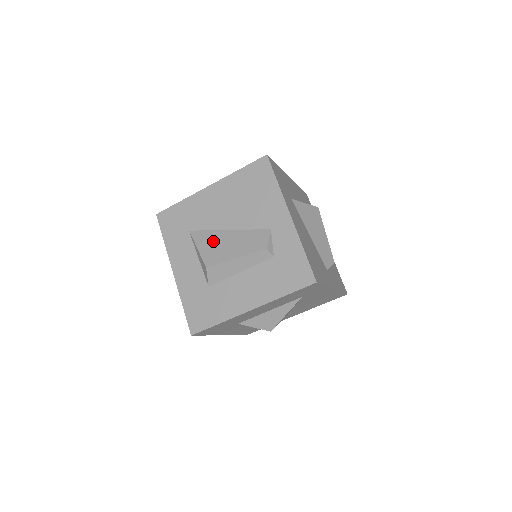
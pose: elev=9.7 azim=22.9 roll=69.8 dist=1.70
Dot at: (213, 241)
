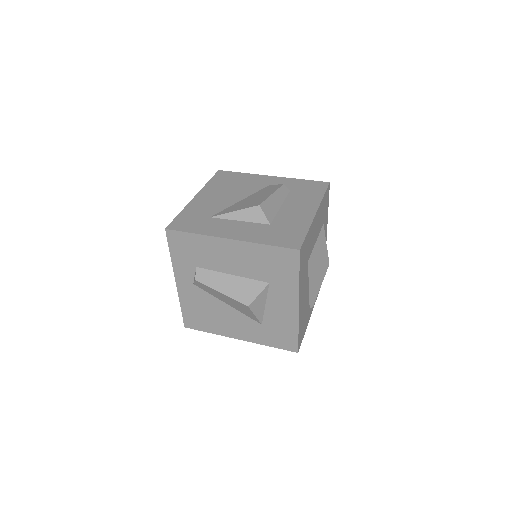
Dot at: (240, 205)
